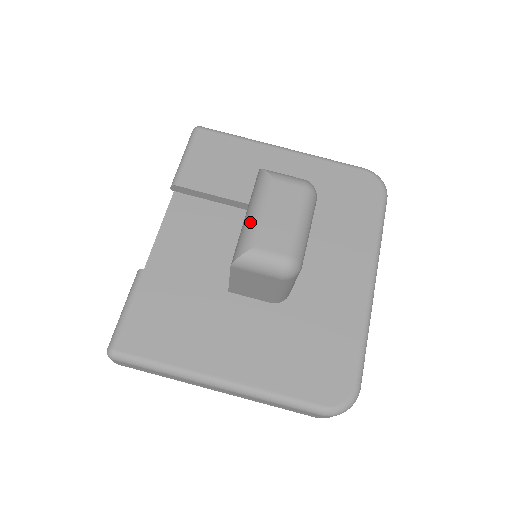
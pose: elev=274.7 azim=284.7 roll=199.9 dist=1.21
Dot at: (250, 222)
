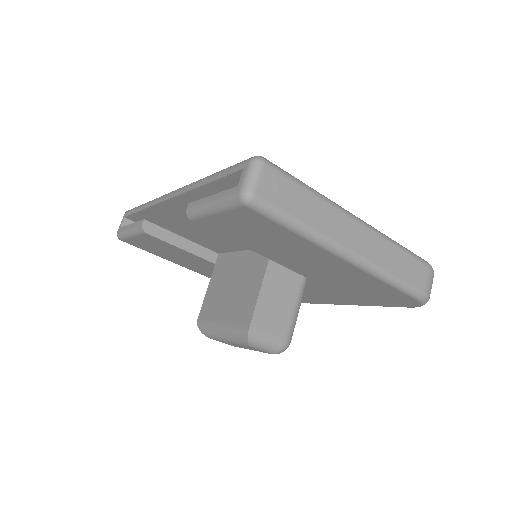
Dot at: (217, 336)
